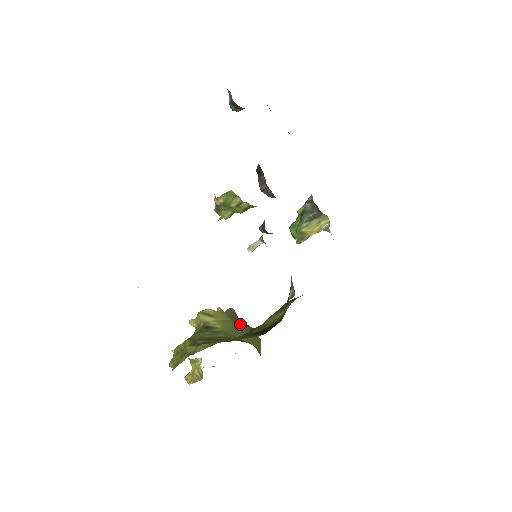
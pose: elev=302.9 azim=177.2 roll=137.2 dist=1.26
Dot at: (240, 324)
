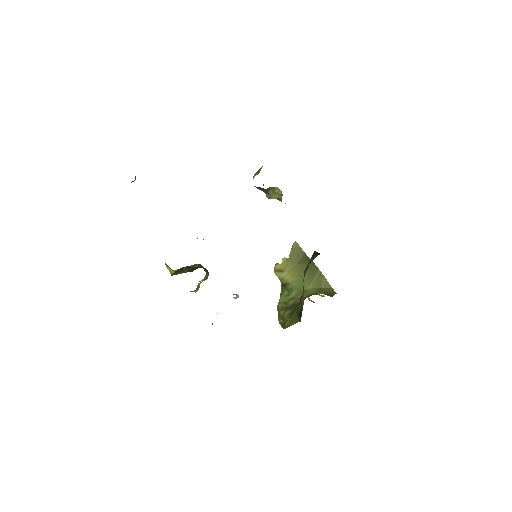
Dot at: (303, 265)
